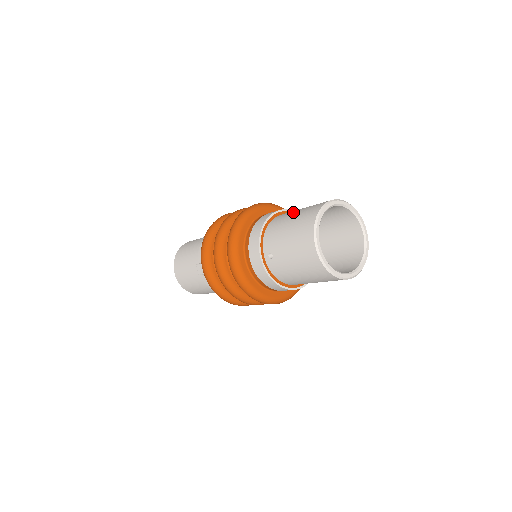
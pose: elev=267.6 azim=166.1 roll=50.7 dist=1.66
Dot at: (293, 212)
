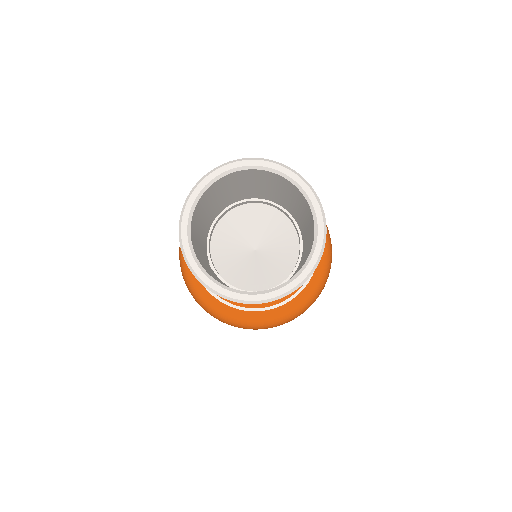
Dot at: occluded
